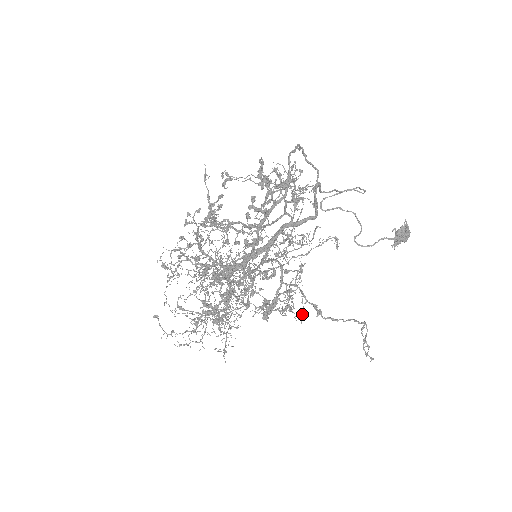
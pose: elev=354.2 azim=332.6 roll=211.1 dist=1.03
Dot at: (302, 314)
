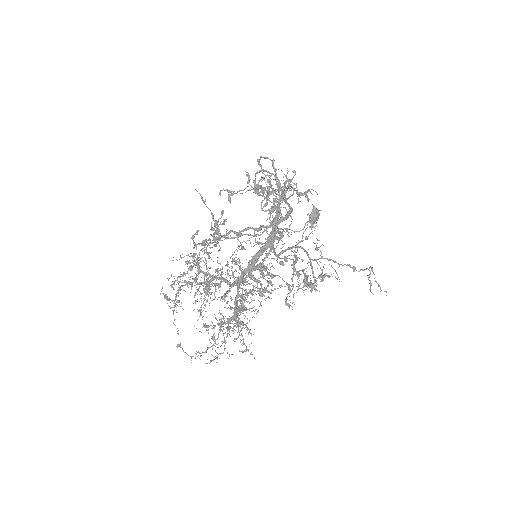
Dot at: (338, 277)
